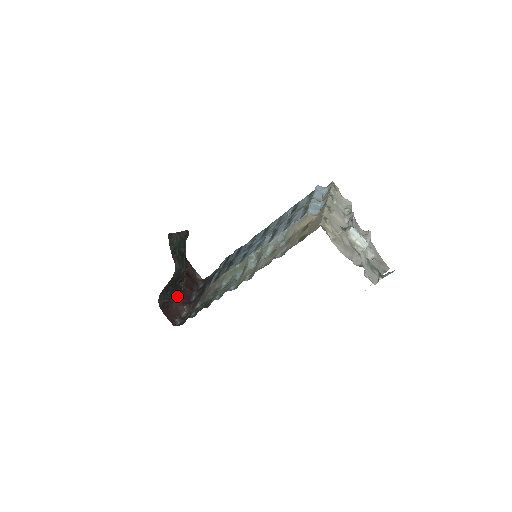
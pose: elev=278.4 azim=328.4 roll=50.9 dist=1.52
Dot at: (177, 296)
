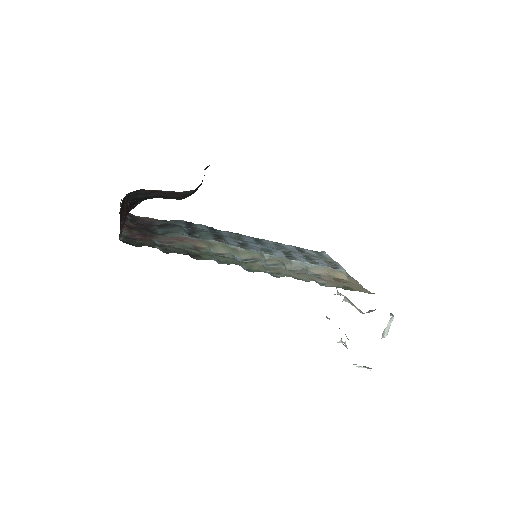
Dot at: (127, 206)
